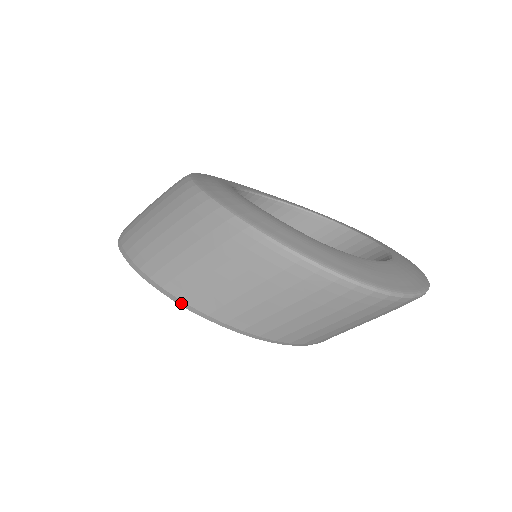
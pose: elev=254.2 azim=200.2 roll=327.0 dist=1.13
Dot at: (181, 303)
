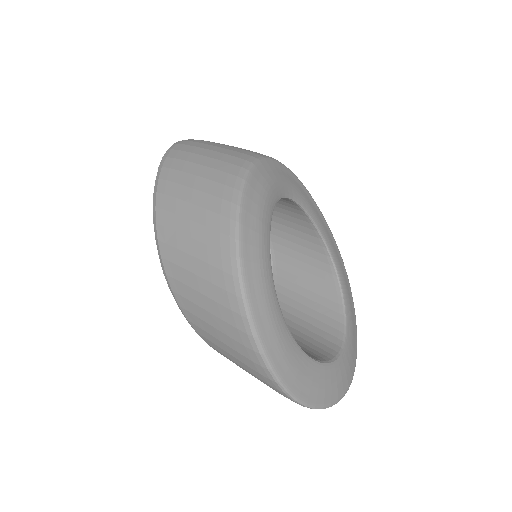
Dot at: (162, 264)
